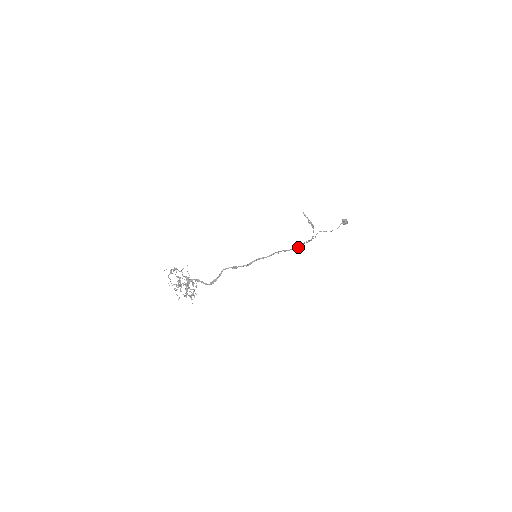
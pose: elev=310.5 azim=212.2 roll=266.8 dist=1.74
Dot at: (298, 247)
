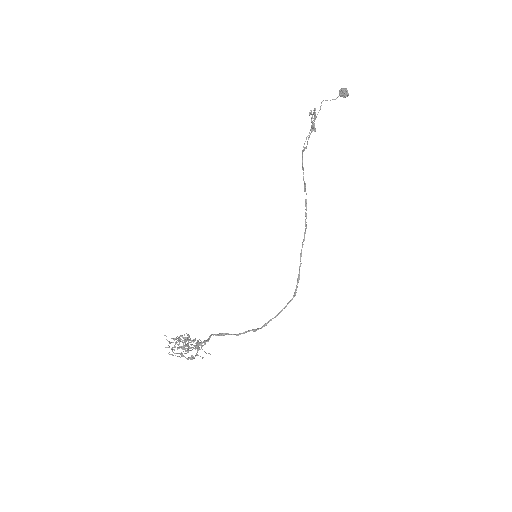
Dot at: occluded
